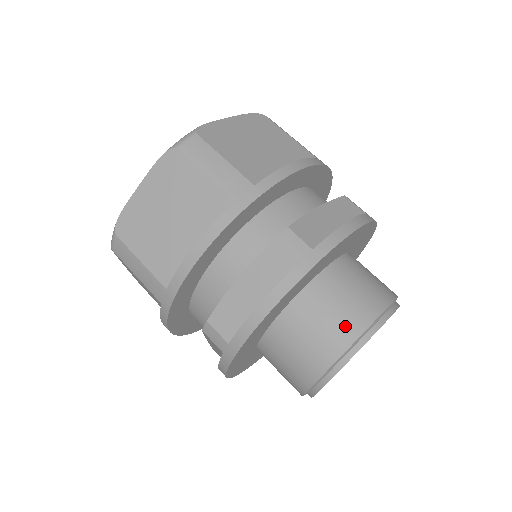
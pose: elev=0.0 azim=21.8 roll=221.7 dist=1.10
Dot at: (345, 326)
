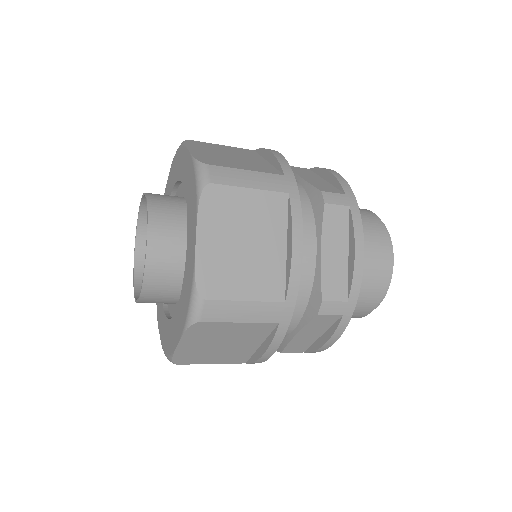
Dot at: (377, 236)
